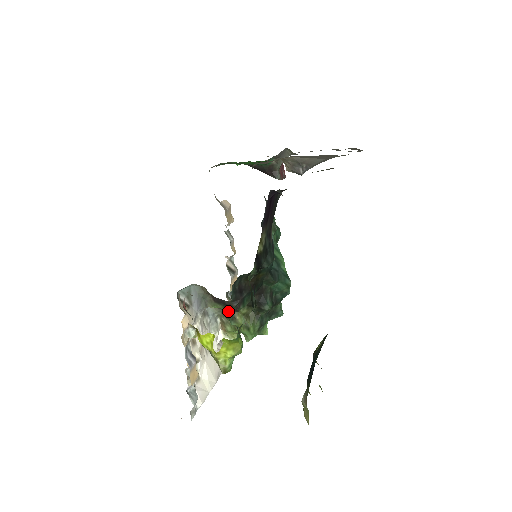
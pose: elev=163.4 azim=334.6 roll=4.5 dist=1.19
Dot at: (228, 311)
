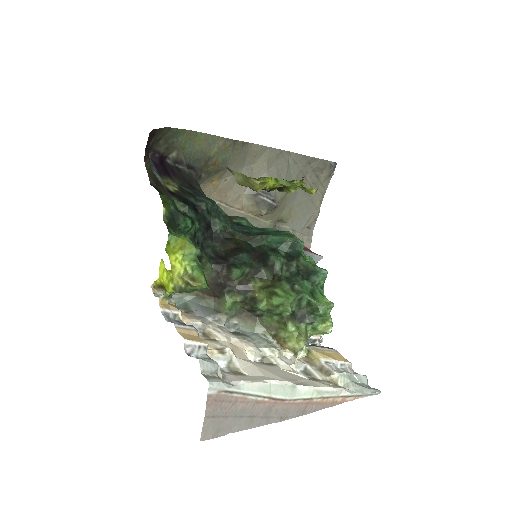
Dot at: occluded
